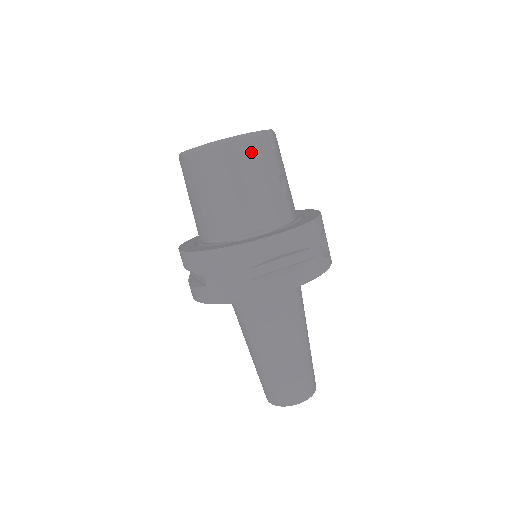
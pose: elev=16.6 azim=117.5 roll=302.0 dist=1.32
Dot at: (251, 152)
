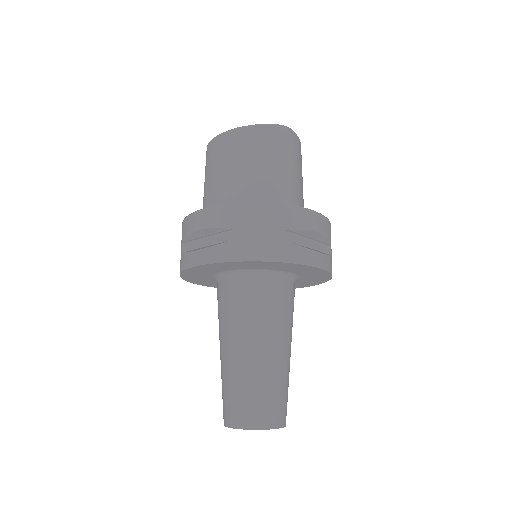
Dot at: (297, 147)
